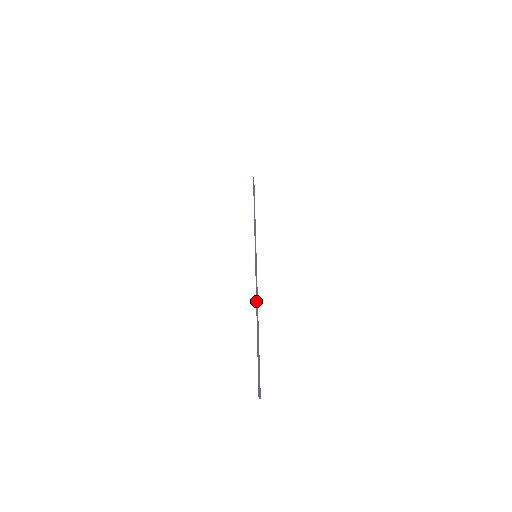
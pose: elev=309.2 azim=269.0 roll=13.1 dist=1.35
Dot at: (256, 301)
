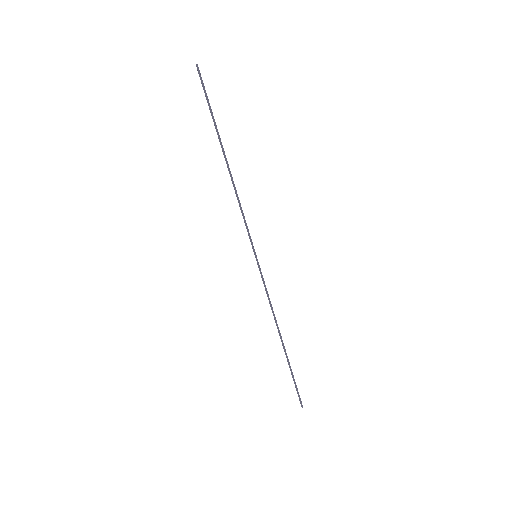
Dot at: occluded
